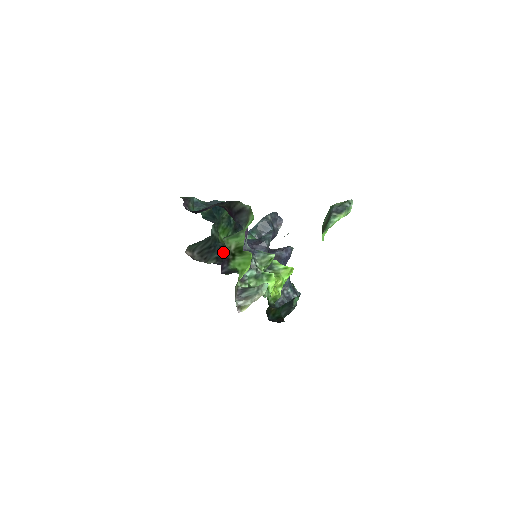
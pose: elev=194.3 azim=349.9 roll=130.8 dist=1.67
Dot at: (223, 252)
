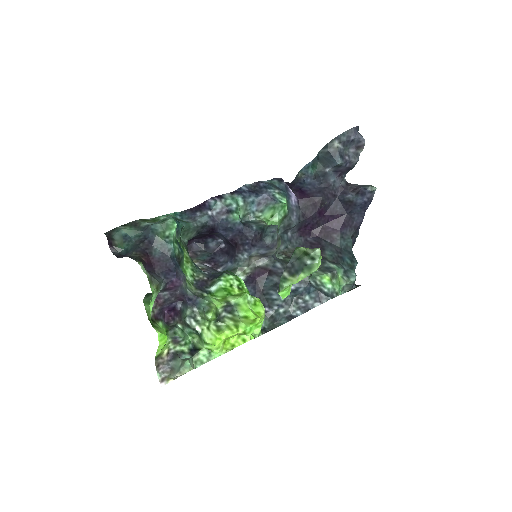
Dot at: (197, 266)
